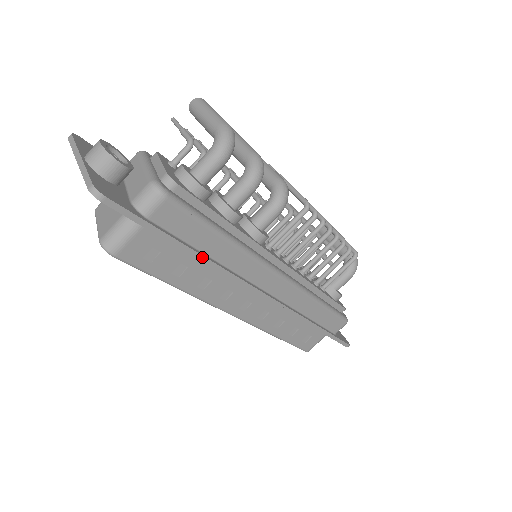
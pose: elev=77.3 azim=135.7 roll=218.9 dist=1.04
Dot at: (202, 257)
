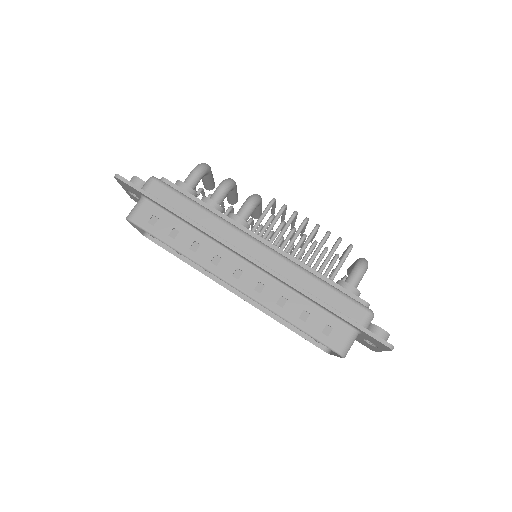
Dot at: (182, 215)
